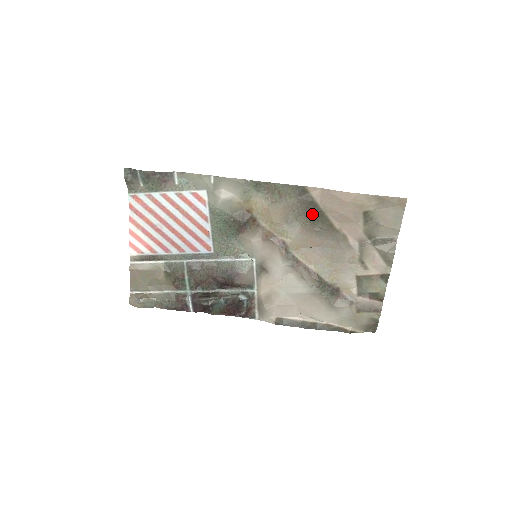
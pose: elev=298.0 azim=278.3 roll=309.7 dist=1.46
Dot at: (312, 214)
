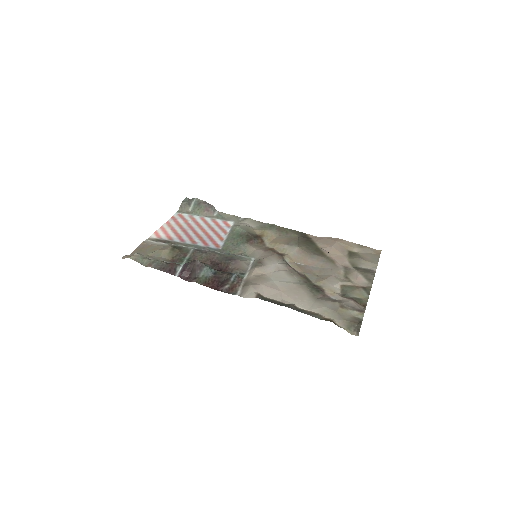
Dot at: (309, 245)
